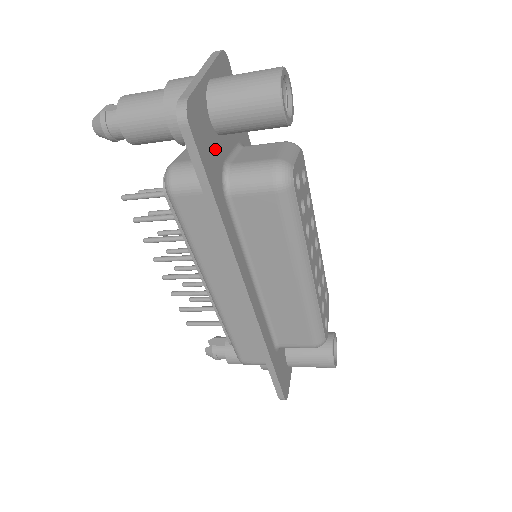
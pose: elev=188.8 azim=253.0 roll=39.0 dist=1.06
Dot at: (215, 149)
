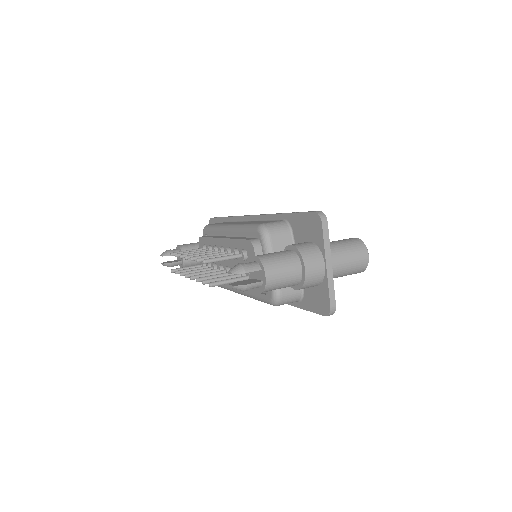
Dot at: occluded
